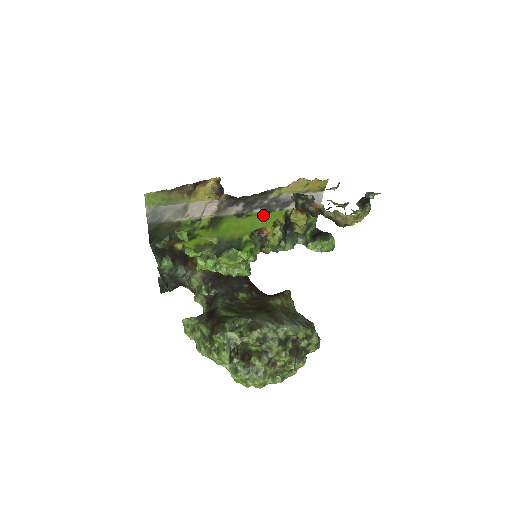
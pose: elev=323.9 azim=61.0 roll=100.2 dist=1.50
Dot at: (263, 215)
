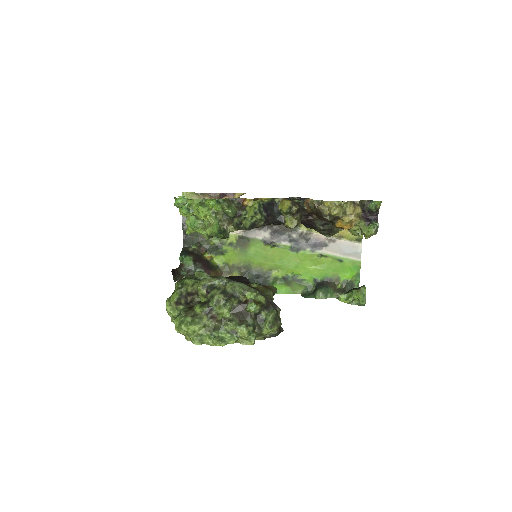
Dot at: (293, 251)
